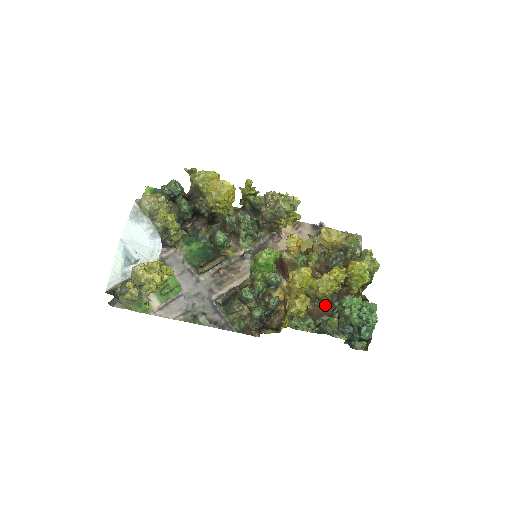
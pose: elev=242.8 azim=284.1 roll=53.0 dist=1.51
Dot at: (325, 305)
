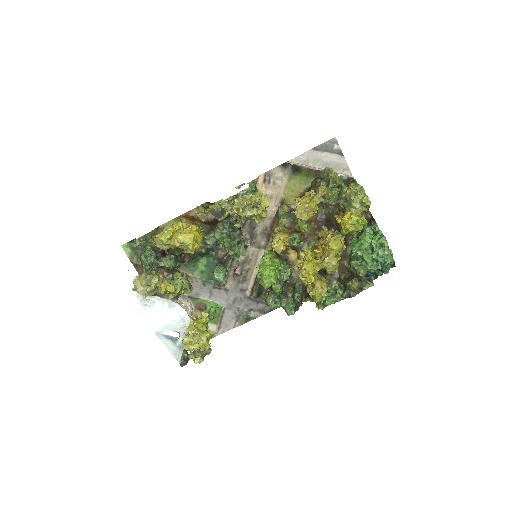
Dot at: (340, 260)
